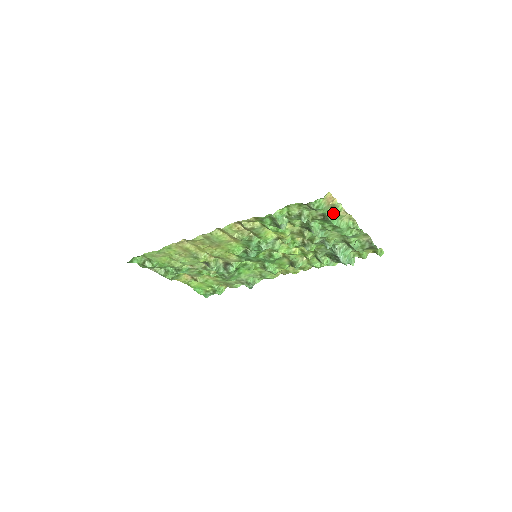
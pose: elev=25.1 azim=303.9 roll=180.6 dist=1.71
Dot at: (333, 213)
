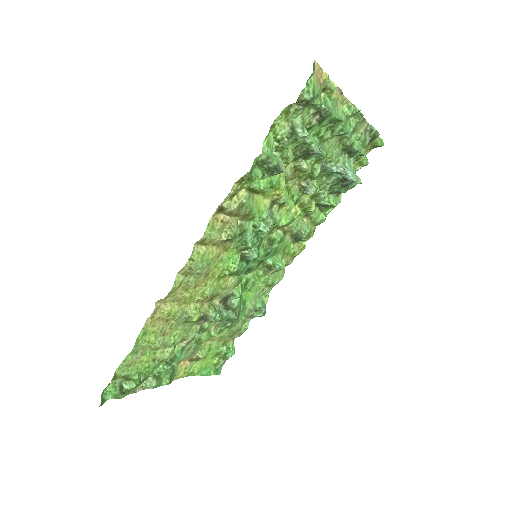
Dot at: (327, 100)
